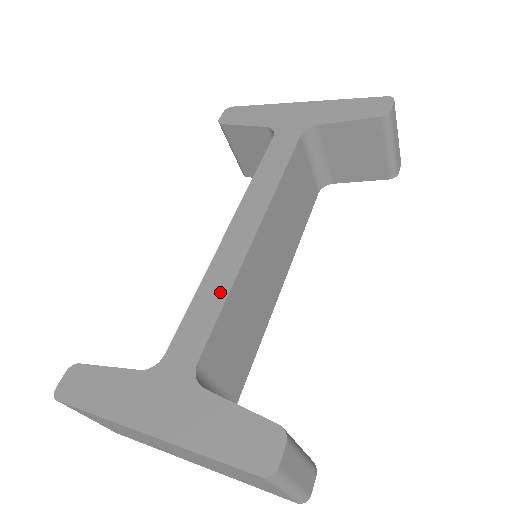
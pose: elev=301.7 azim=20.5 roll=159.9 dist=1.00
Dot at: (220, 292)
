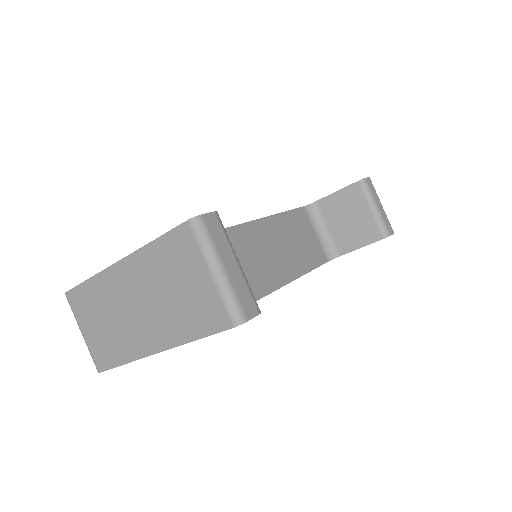
Dot at: occluded
